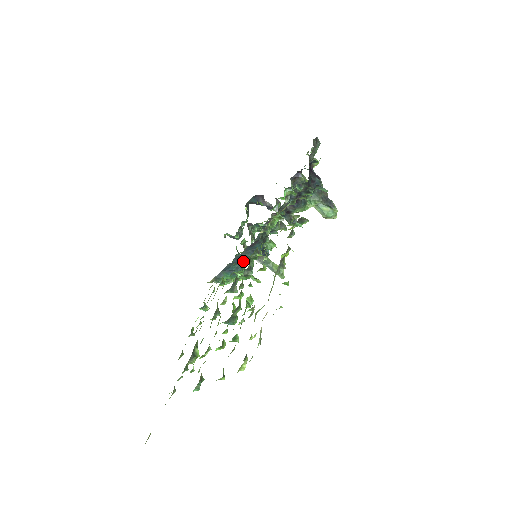
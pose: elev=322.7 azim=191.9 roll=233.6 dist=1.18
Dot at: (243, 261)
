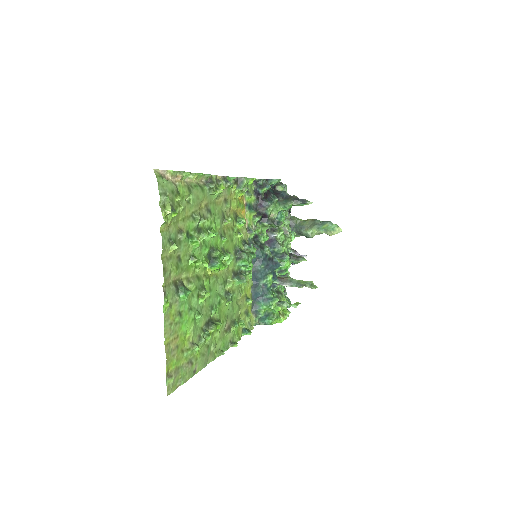
Dot at: (261, 279)
